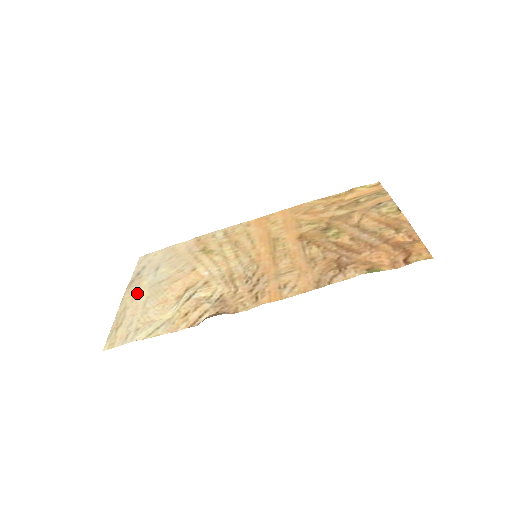
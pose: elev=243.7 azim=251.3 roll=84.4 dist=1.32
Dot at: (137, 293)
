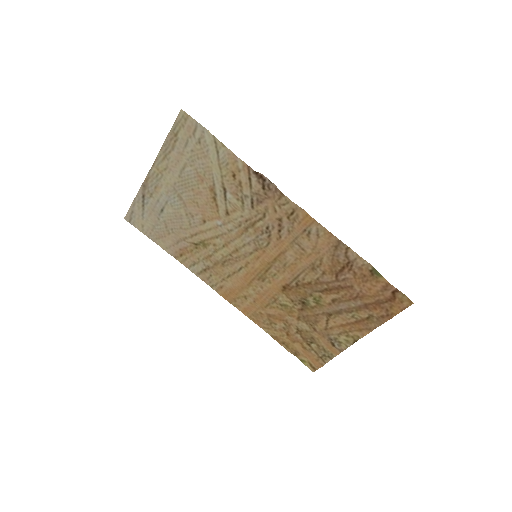
Dot at: (165, 176)
